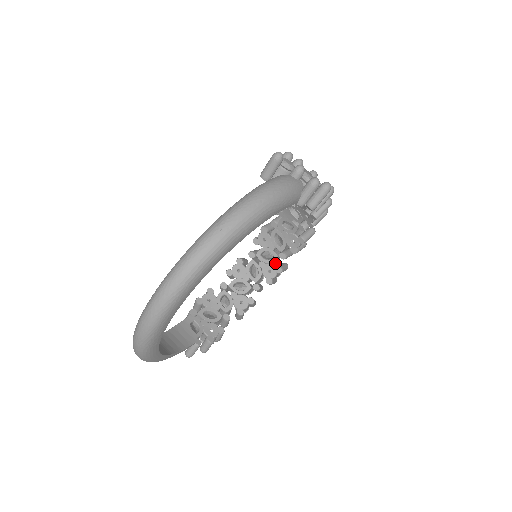
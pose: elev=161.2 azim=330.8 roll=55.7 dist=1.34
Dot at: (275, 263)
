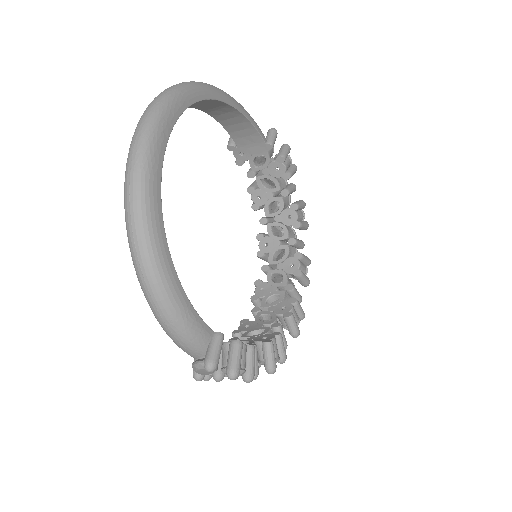
Dot at: occluded
